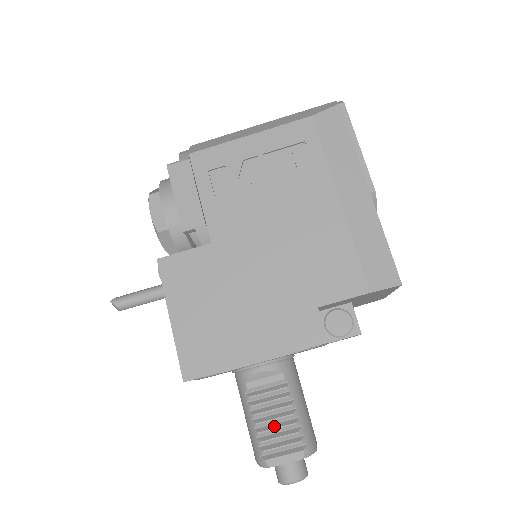
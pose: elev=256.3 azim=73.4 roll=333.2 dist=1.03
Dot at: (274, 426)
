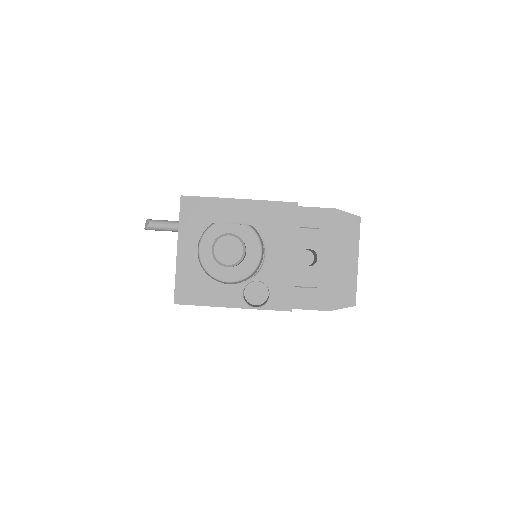
Dot at: occluded
